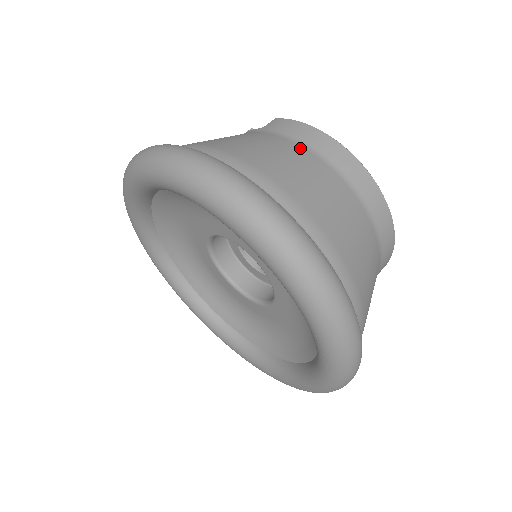
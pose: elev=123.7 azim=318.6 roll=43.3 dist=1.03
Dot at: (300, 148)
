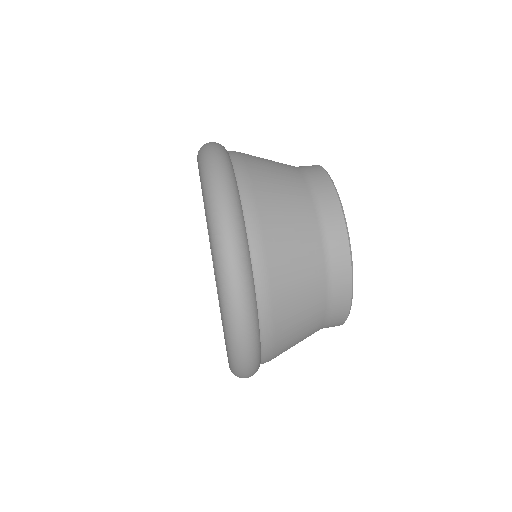
Dot at: (304, 186)
